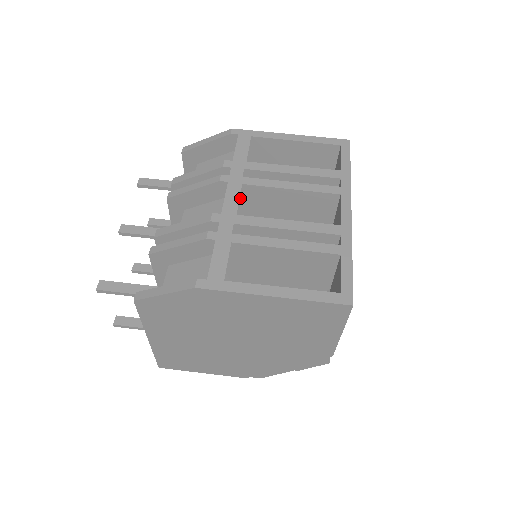
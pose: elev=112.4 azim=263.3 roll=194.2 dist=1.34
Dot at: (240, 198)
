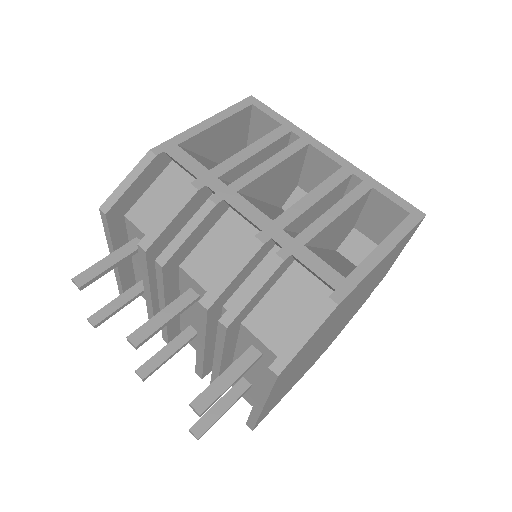
Dot at: (253, 205)
